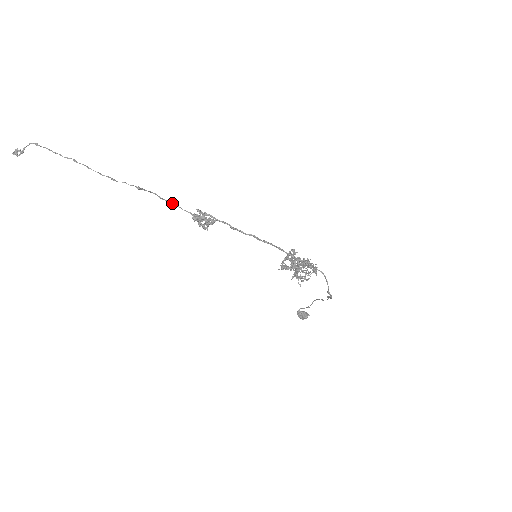
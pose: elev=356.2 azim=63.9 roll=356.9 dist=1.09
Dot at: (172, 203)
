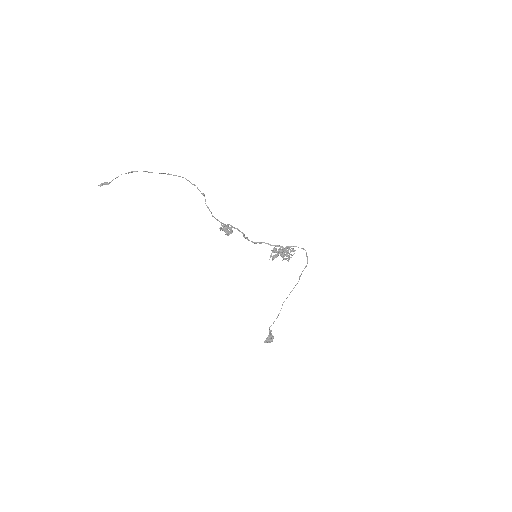
Dot at: (212, 215)
